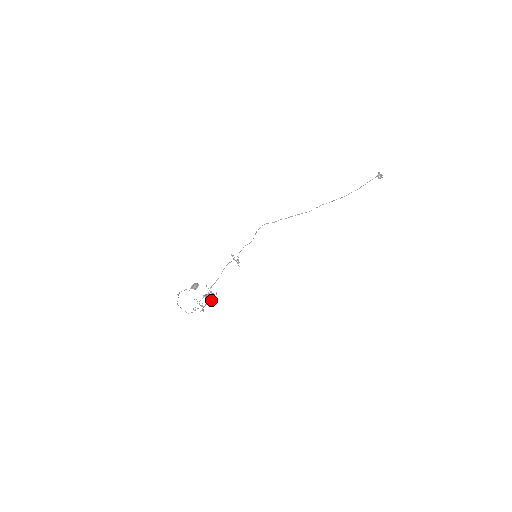
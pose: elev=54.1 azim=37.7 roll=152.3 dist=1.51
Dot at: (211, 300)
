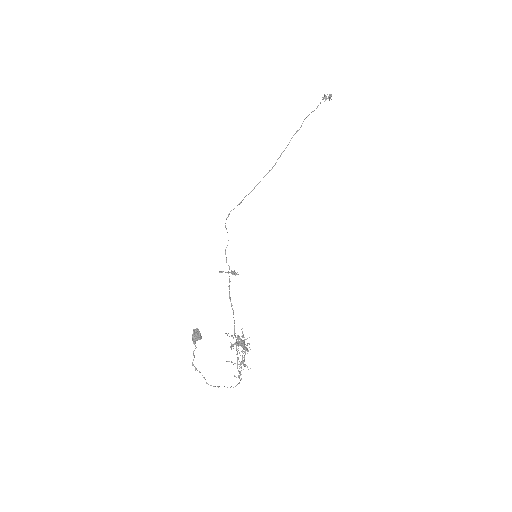
Dot at: (240, 342)
